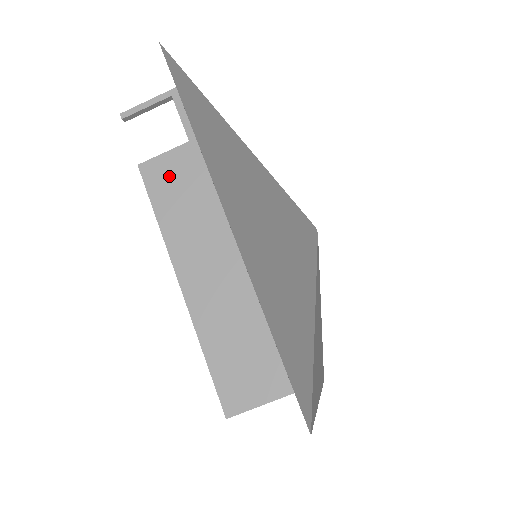
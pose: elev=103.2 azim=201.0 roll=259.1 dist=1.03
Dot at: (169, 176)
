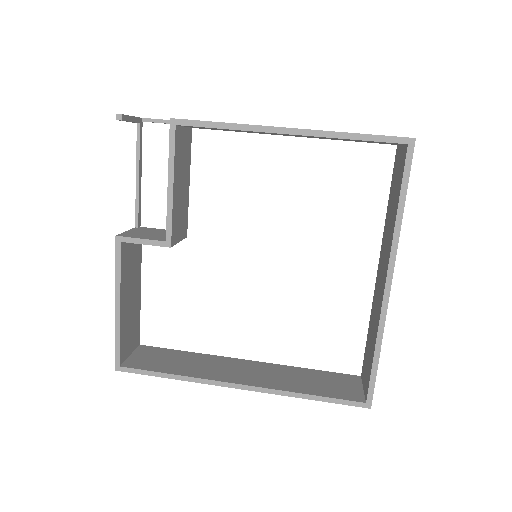
Dot at: occluded
